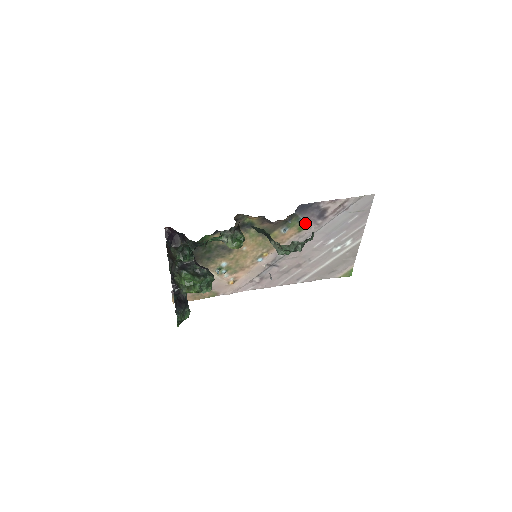
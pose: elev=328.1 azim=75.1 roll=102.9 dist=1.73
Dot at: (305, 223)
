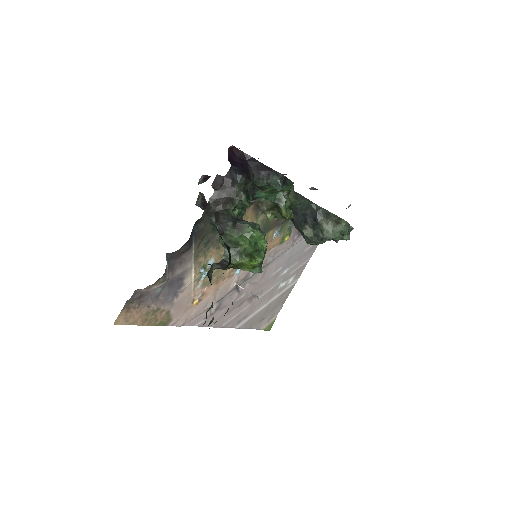
Dot at: (290, 233)
